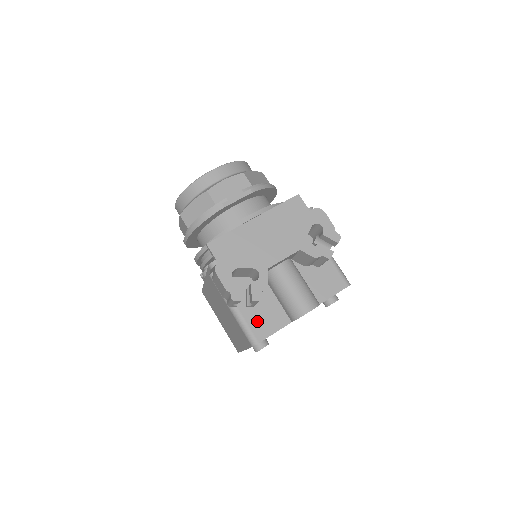
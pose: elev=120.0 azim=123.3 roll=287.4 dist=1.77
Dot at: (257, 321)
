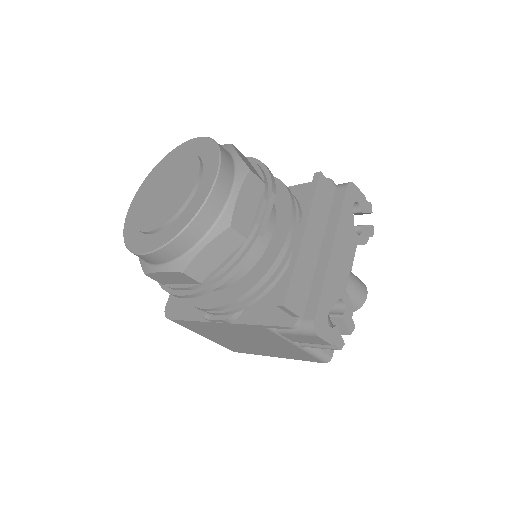
Dot at: occluded
